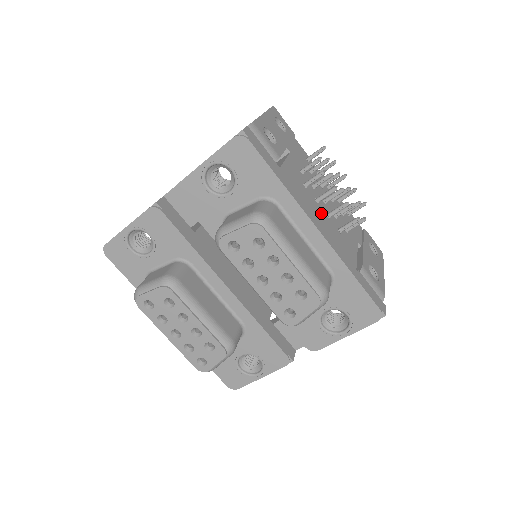
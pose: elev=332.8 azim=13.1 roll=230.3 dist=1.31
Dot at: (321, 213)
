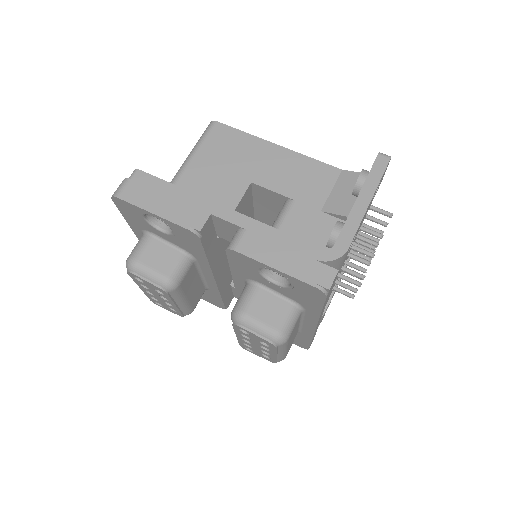
Dot at: occluded
